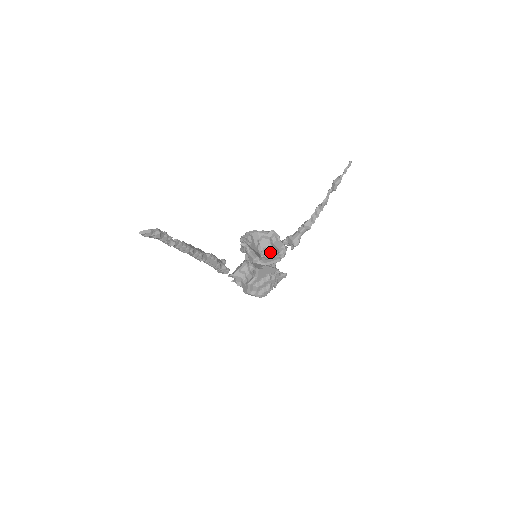
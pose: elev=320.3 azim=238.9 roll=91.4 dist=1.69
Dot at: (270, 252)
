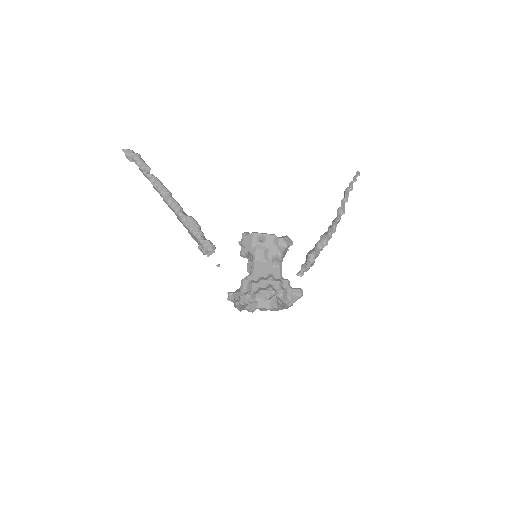
Dot at: occluded
